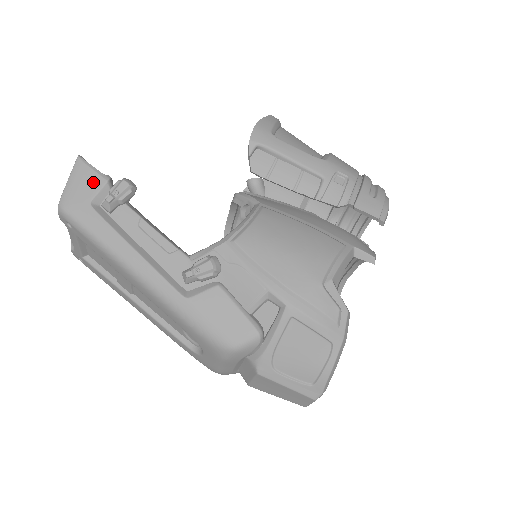
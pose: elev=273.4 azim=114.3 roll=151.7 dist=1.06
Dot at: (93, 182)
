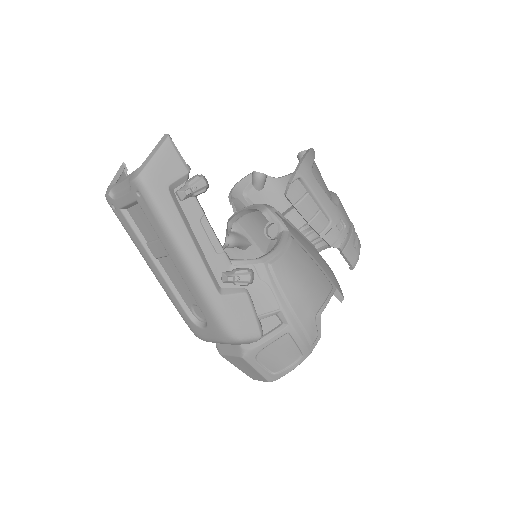
Dot at: (176, 168)
